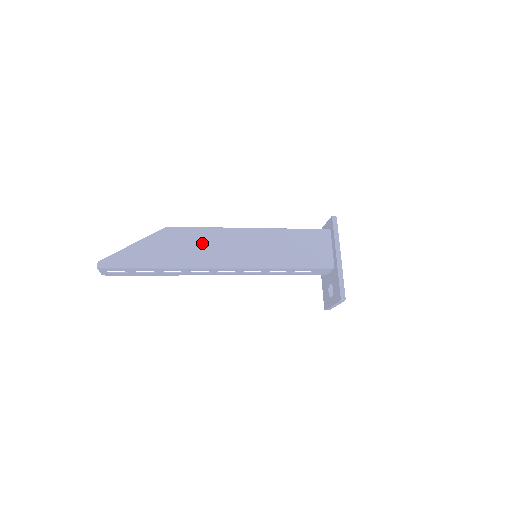
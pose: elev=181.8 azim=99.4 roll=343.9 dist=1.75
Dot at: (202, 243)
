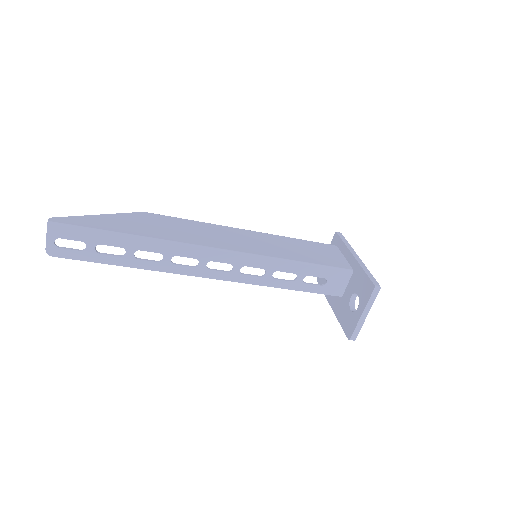
Dot at: (190, 229)
